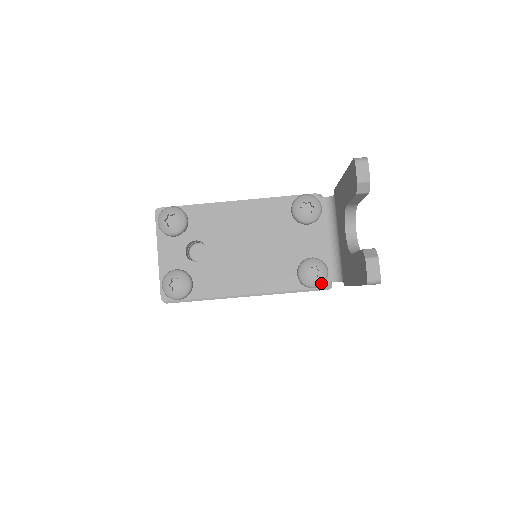
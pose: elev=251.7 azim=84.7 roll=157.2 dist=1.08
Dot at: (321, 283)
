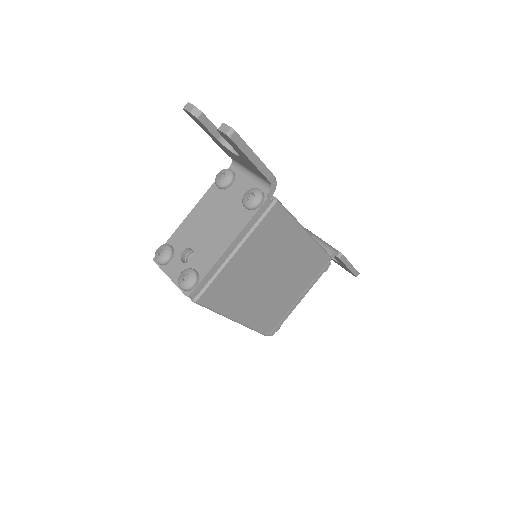
Dot at: (260, 197)
